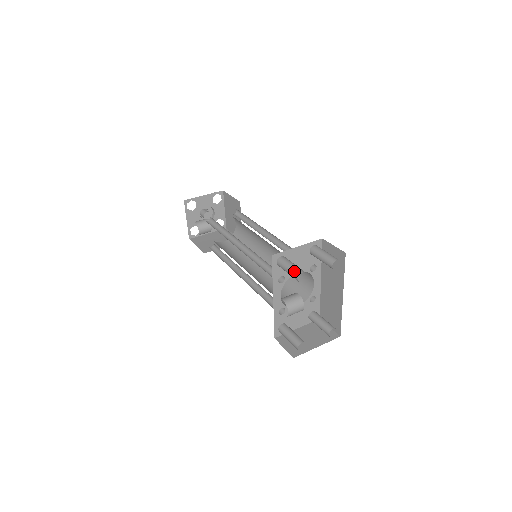
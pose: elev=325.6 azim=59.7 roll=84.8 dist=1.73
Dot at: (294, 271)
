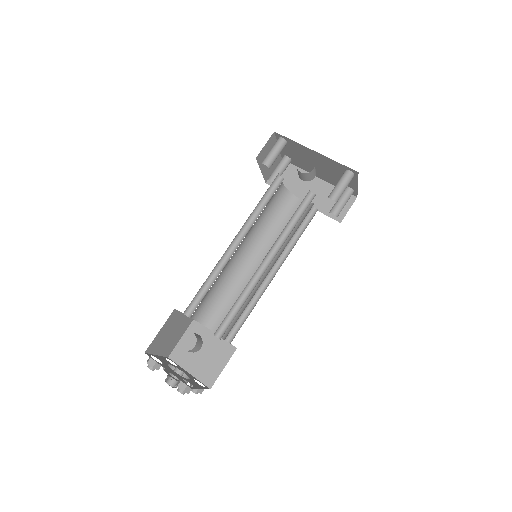
Dot at: (275, 143)
